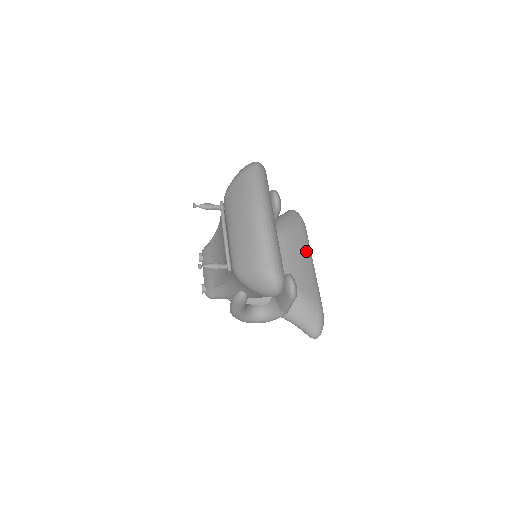
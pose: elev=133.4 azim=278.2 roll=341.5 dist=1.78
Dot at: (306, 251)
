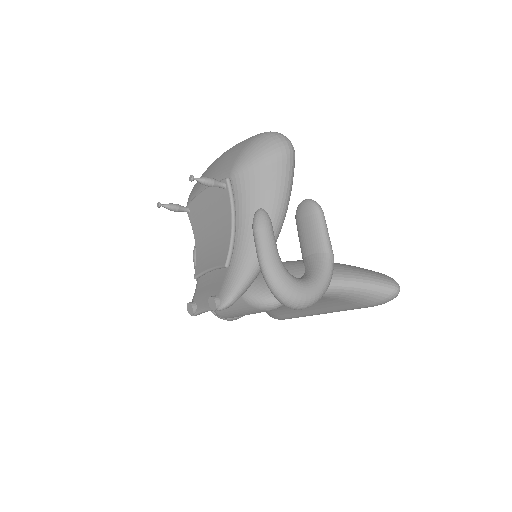
Dot at: occluded
